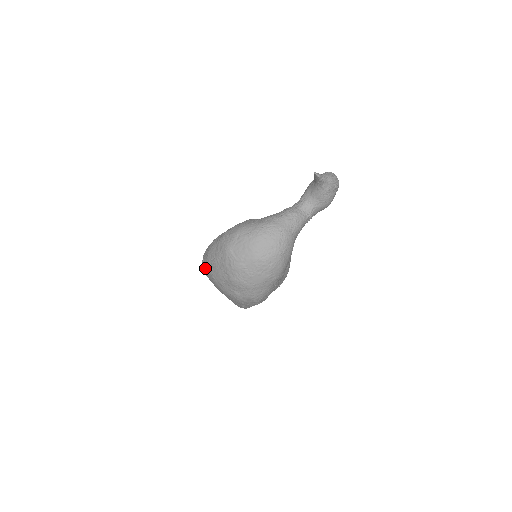
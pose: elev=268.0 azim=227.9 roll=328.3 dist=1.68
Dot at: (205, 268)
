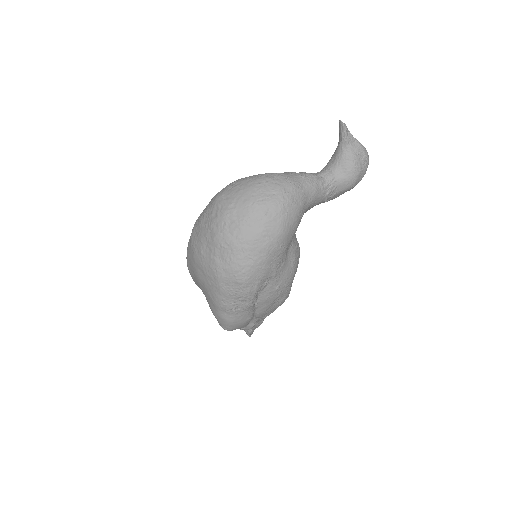
Dot at: (188, 245)
